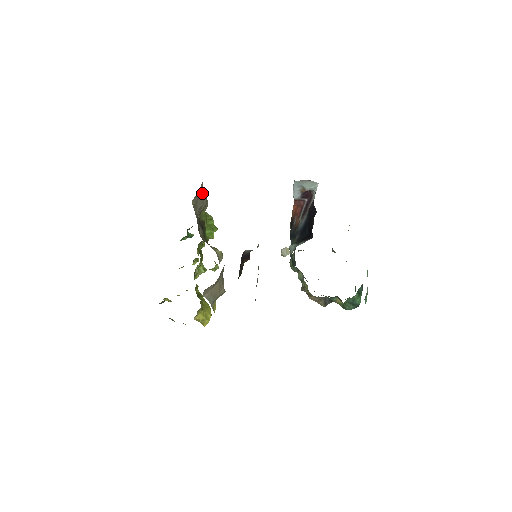
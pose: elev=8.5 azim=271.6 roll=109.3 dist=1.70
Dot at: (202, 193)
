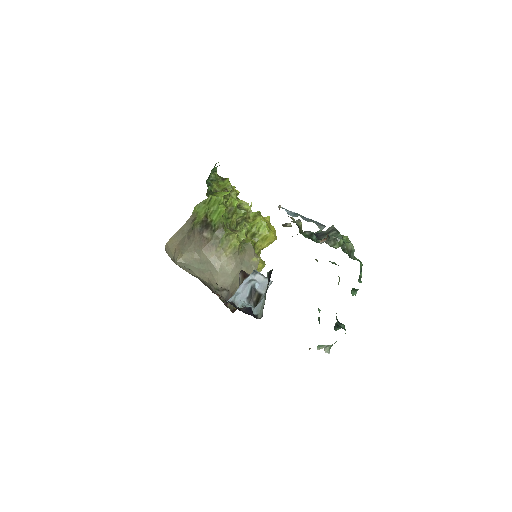
Dot at: (177, 237)
